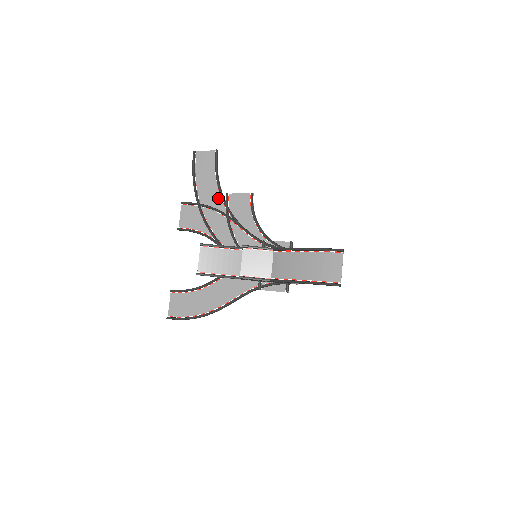
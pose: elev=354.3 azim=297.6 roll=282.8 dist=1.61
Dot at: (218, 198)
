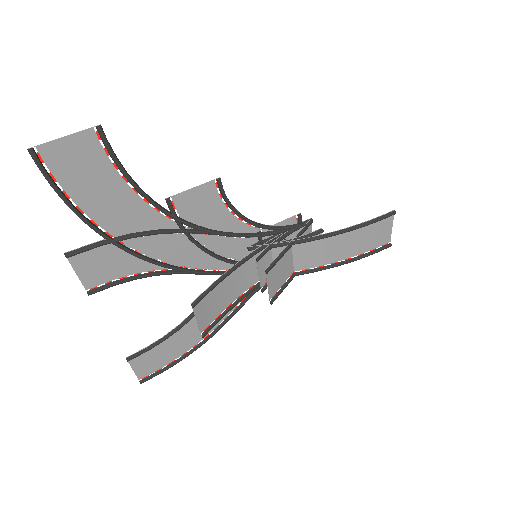
Dot at: (150, 213)
